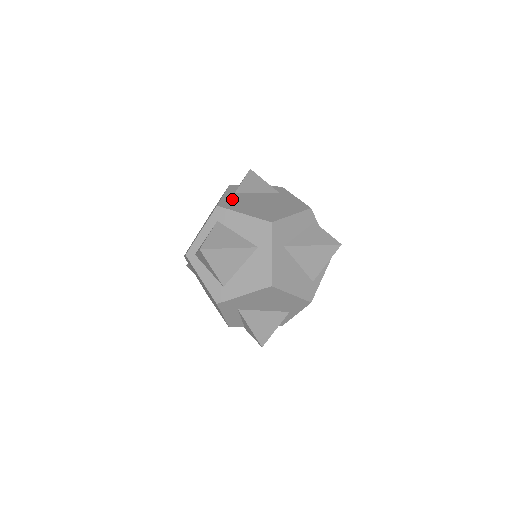
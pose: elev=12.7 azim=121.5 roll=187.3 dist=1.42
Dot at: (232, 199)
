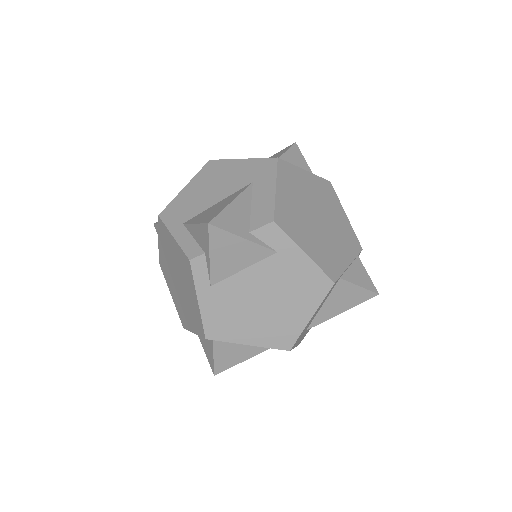
Dot at: (216, 311)
